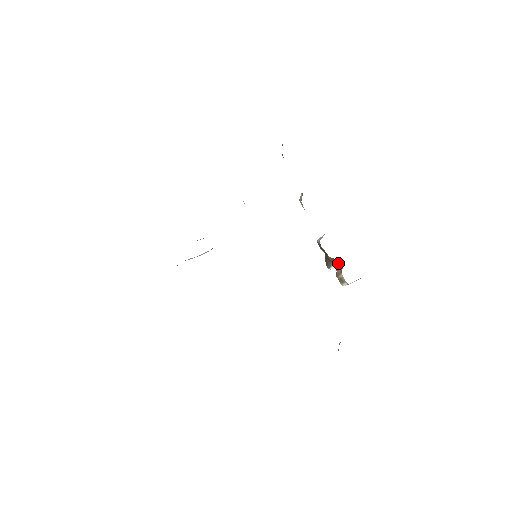
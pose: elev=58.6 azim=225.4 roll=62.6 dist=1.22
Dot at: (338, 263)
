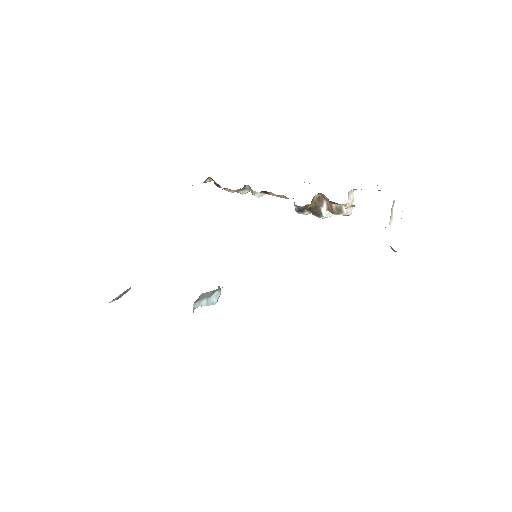
Dot at: (321, 201)
